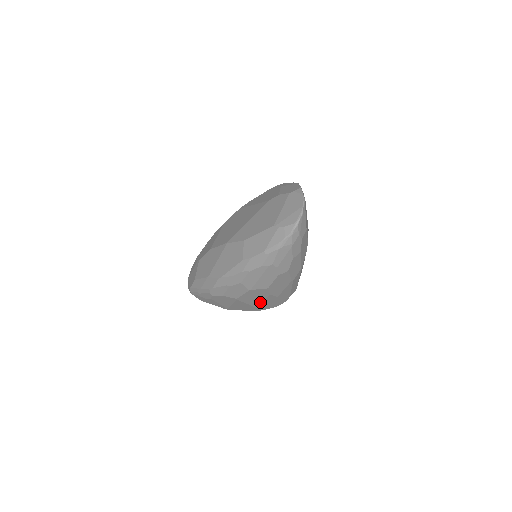
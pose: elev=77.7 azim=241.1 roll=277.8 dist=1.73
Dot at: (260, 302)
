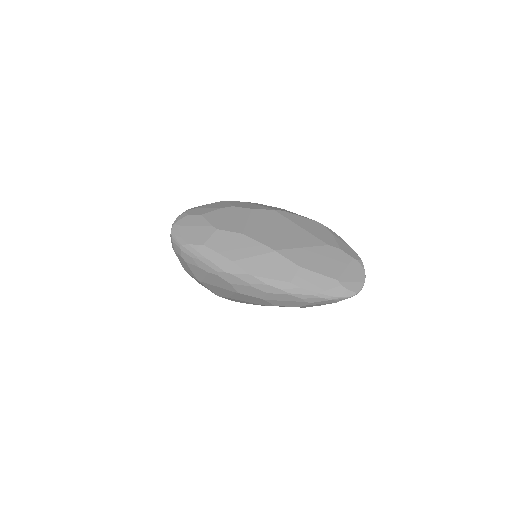
Dot at: (241, 300)
